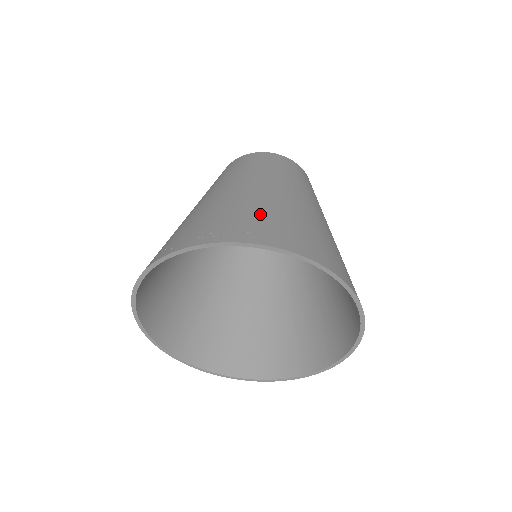
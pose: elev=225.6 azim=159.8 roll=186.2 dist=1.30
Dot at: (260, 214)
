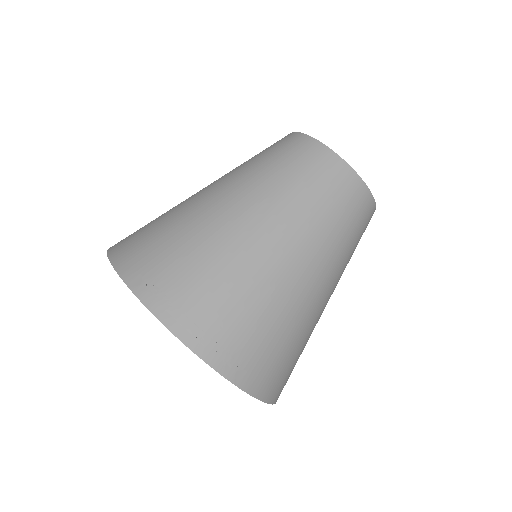
Dot at: (261, 324)
